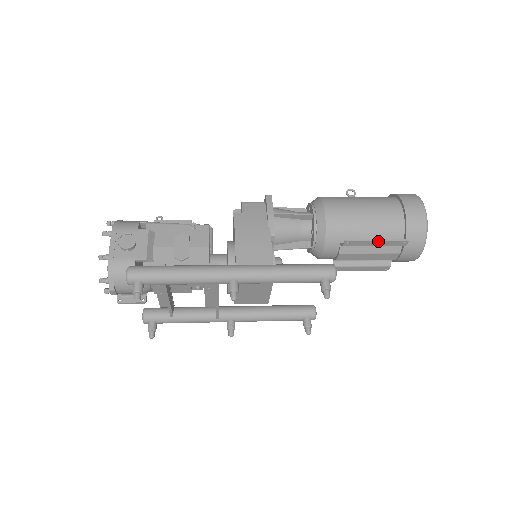
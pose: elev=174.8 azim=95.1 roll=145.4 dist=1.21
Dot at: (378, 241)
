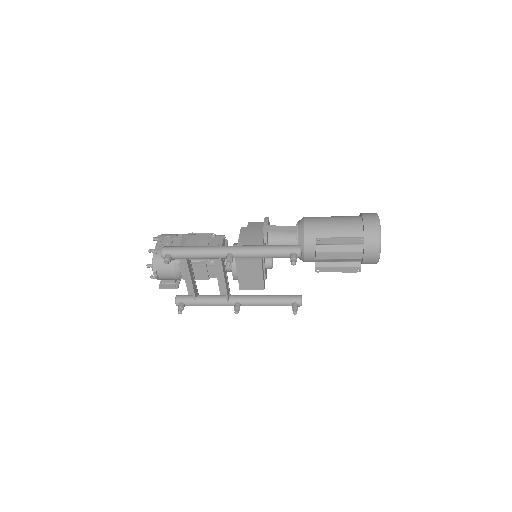
Dot at: (341, 238)
